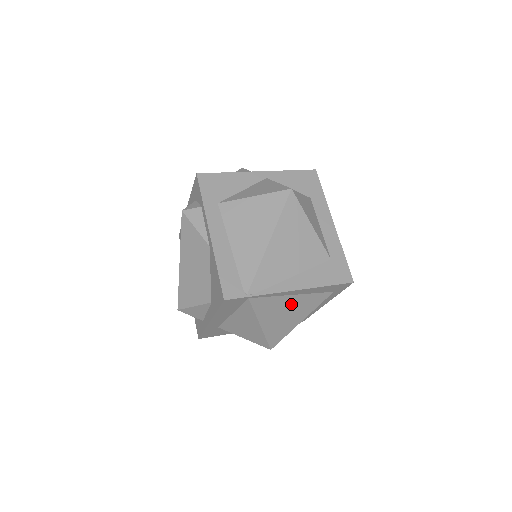
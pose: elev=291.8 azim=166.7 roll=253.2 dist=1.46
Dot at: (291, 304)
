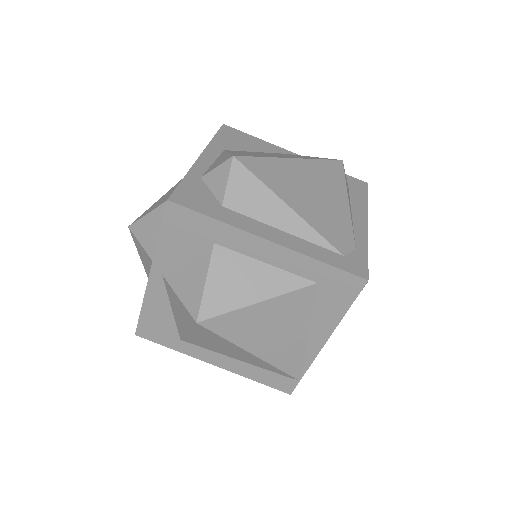
Dot at: occluded
